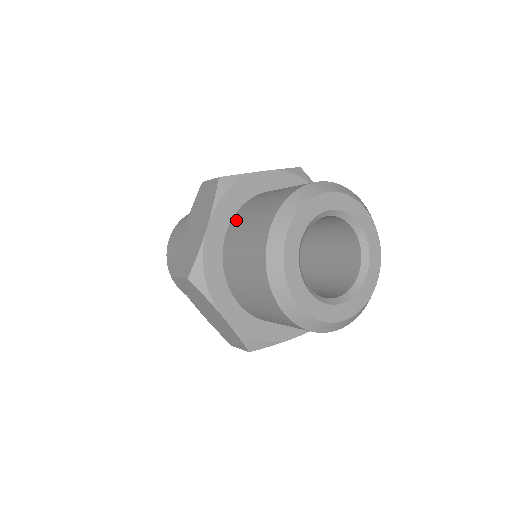
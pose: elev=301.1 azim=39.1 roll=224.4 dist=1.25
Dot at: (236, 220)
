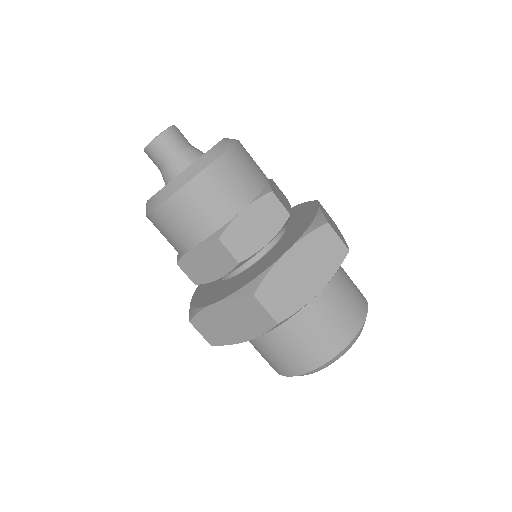
Dot at: (271, 330)
